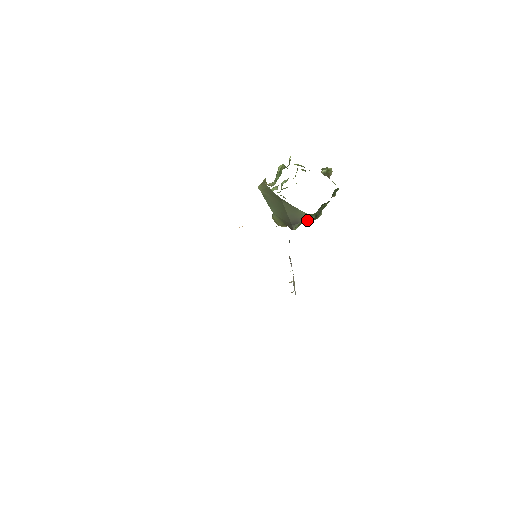
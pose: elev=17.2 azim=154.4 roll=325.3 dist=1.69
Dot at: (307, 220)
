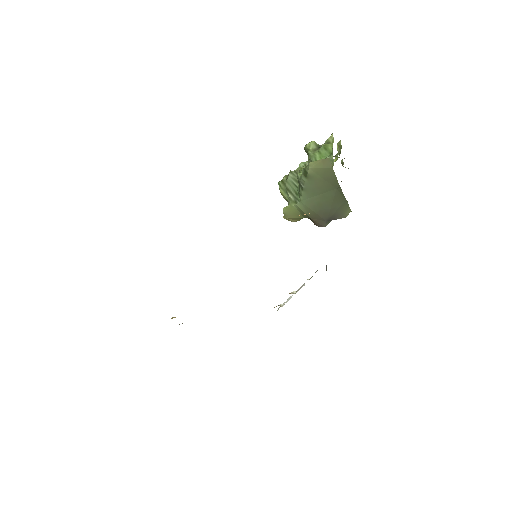
Dot at: occluded
